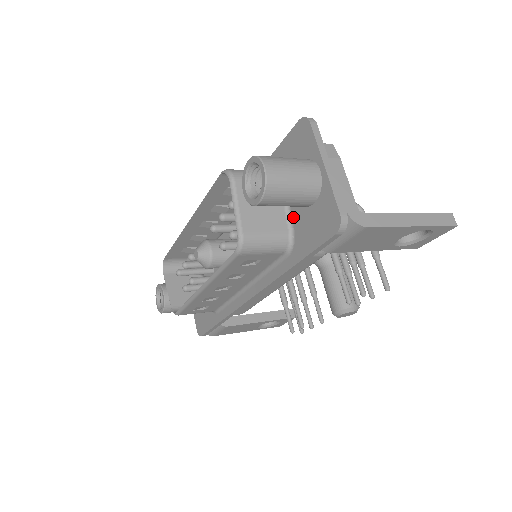
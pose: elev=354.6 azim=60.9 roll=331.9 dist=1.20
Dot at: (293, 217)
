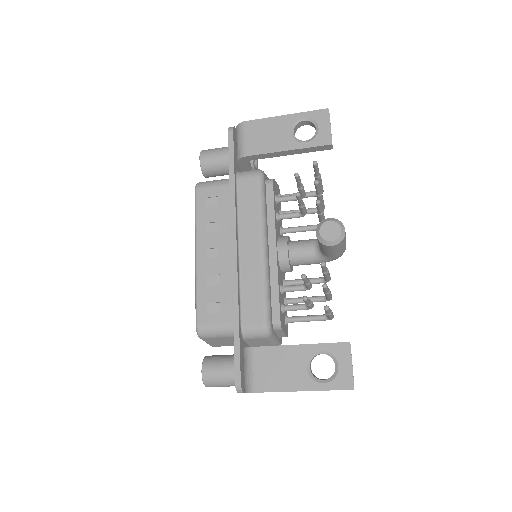
Dot at: occluded
